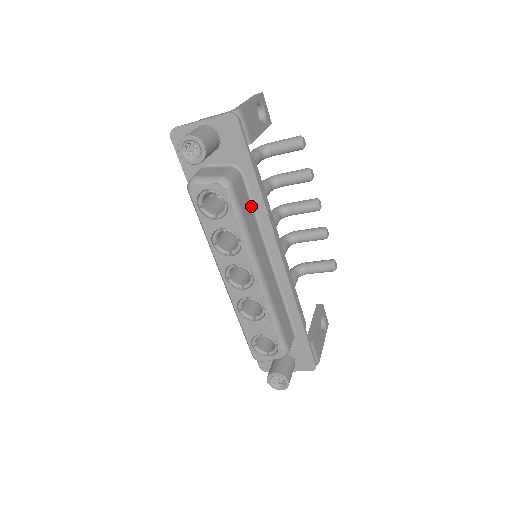
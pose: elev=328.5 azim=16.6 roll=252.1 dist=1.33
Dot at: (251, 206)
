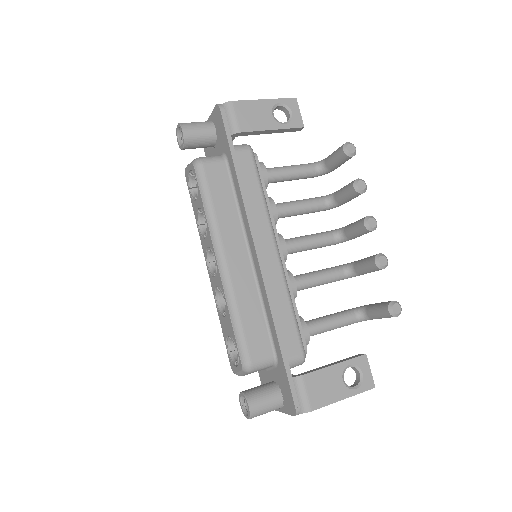
Dot at: (233, 193)
